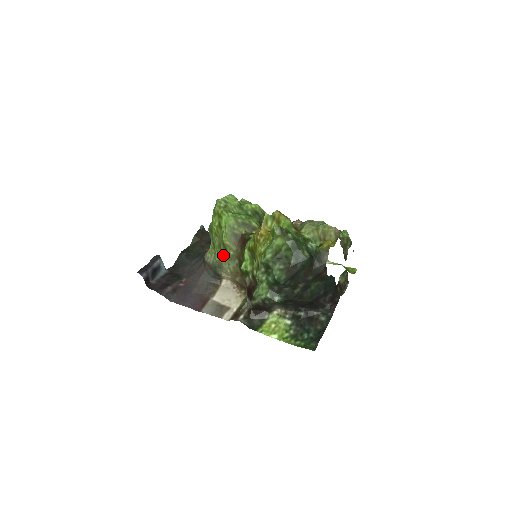
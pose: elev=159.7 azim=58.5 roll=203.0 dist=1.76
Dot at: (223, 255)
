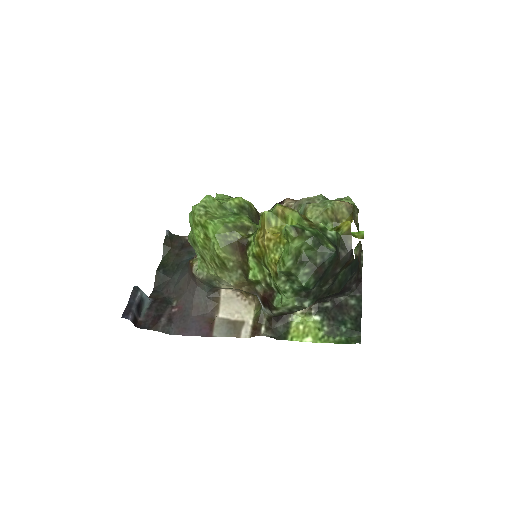
Dot at: (220, 268)
